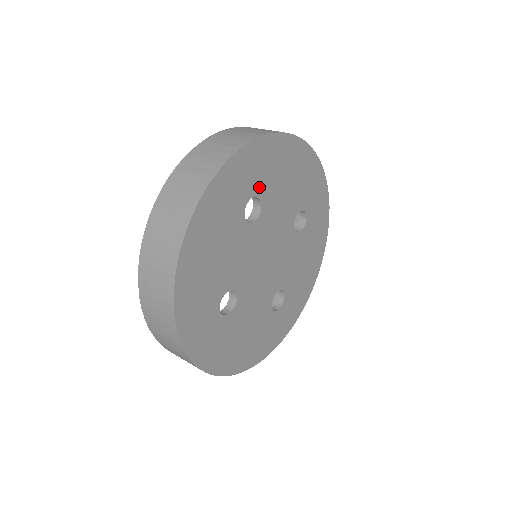
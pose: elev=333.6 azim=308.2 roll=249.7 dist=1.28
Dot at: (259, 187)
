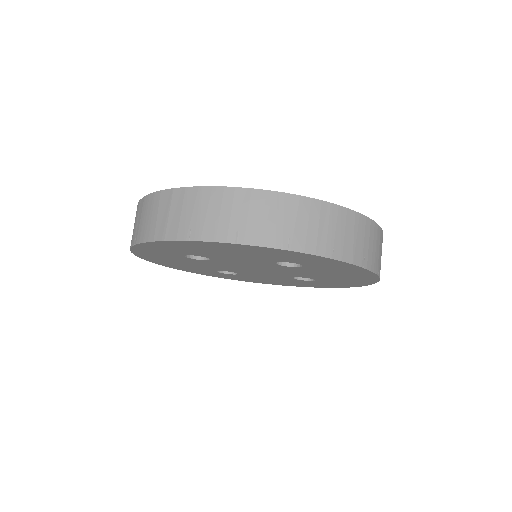
Dot at: (189, 253)
